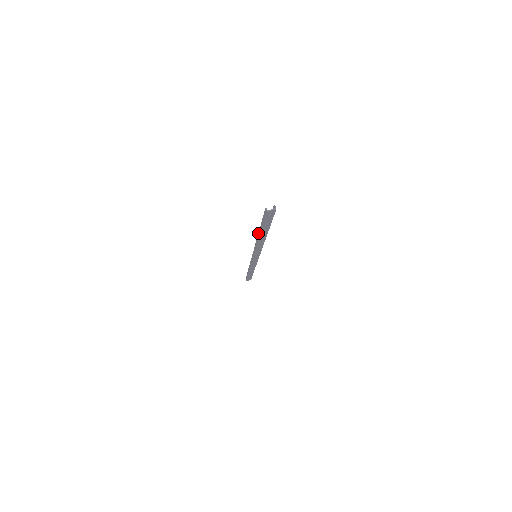
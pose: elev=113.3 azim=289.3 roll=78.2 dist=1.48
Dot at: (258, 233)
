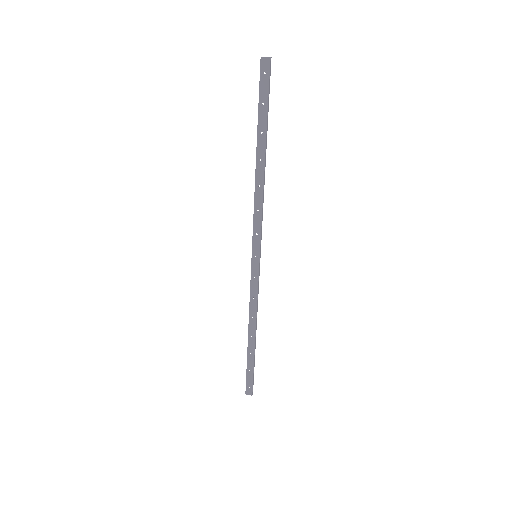
Dot at: (257, 151)
